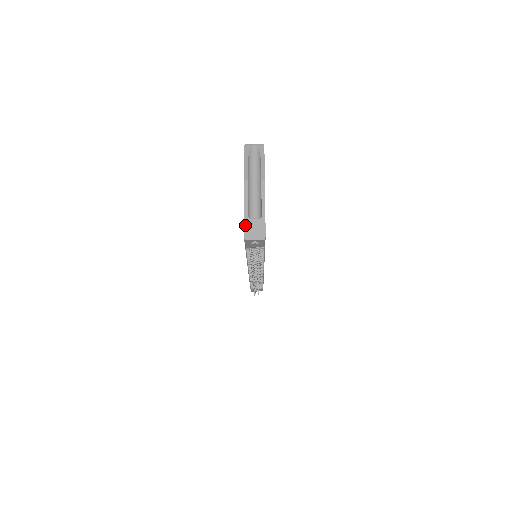
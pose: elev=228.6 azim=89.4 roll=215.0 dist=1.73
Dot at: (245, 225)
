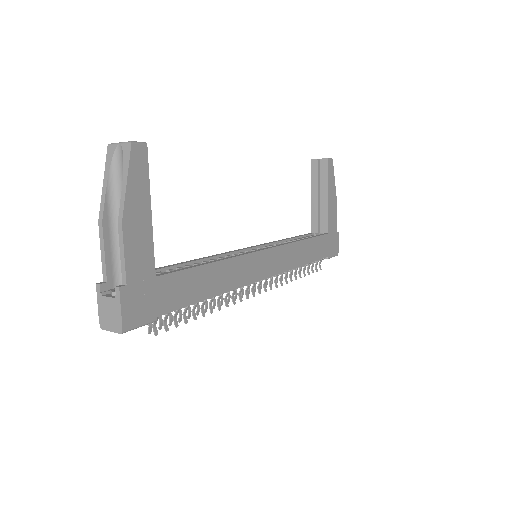
Dot at: (99, 305)
